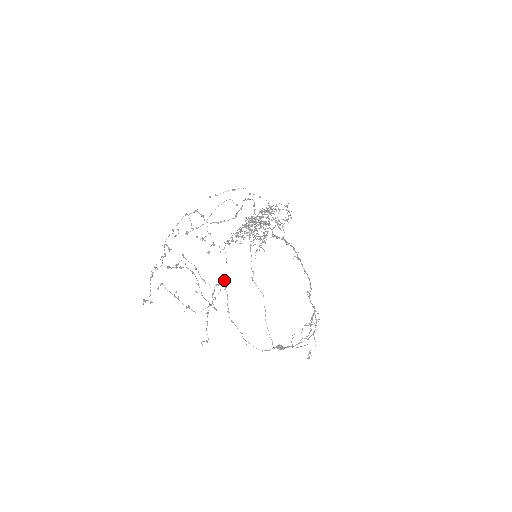
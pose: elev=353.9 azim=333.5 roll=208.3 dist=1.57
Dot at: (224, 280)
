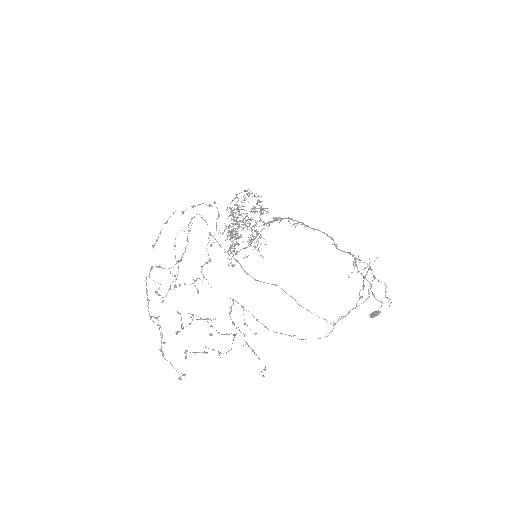
Dot at: (233, 303)
